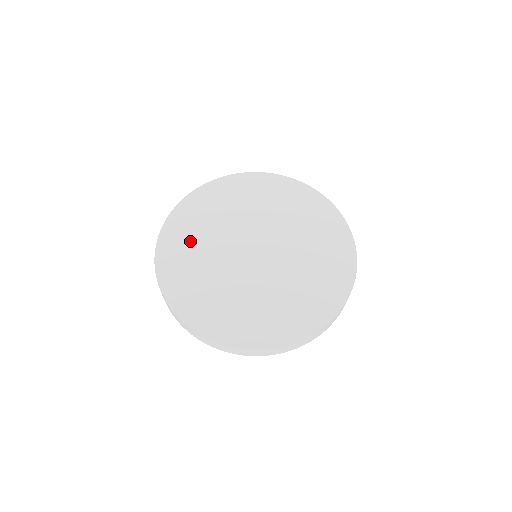
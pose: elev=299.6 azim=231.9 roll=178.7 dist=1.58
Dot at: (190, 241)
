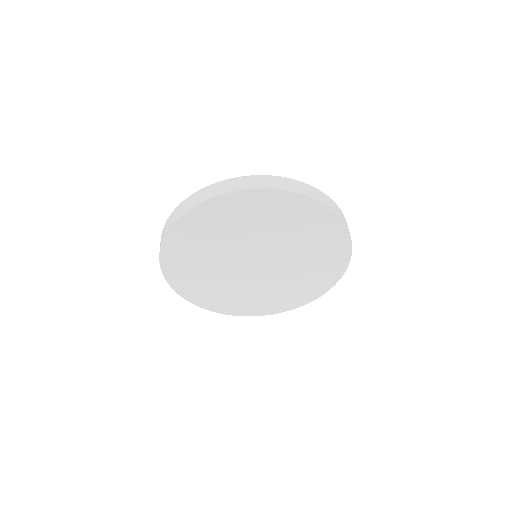
Dot at: (206, 235)
